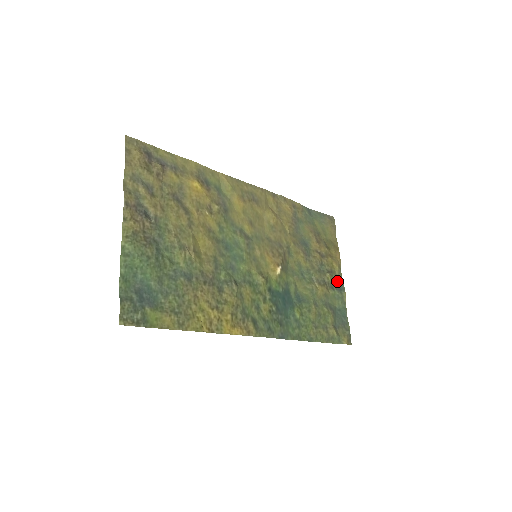
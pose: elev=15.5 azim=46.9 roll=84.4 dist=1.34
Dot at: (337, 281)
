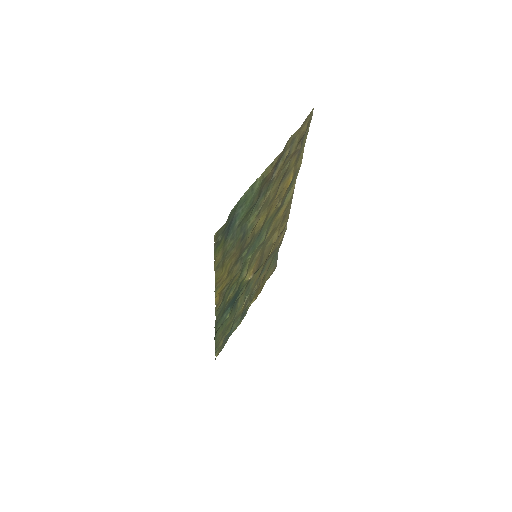
Dot at: (246, 310)
